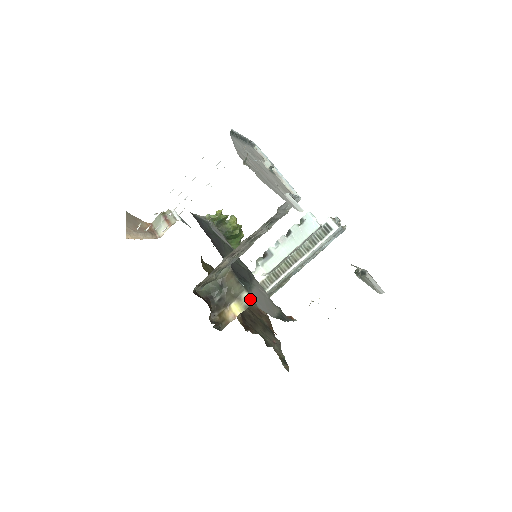
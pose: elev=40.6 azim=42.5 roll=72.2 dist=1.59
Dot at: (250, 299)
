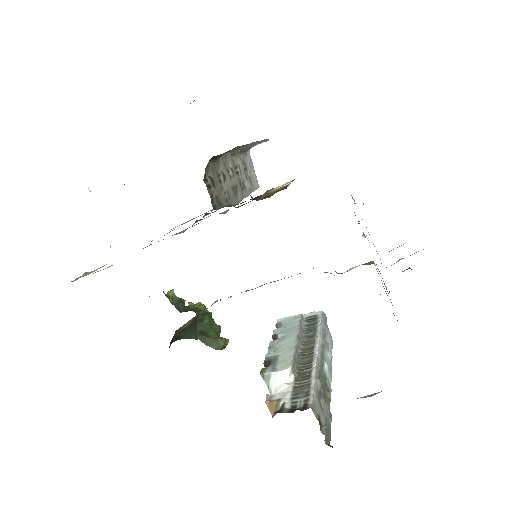
Dot at: occluded
